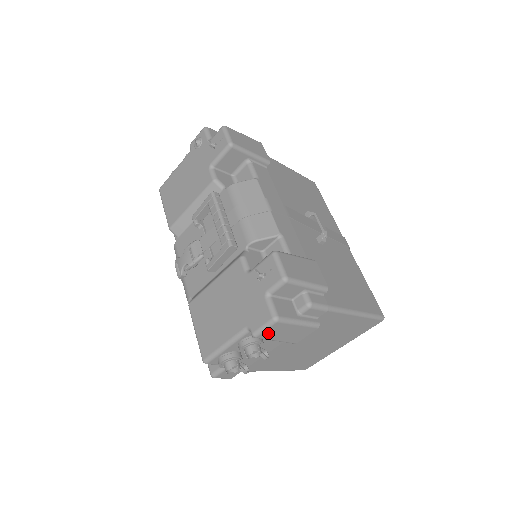
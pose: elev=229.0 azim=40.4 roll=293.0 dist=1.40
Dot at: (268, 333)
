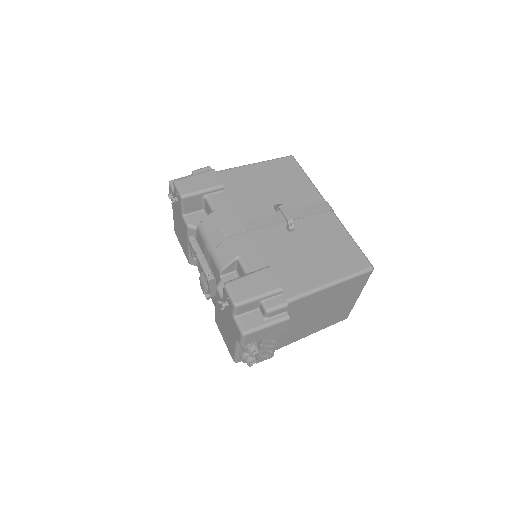
Dot at: (249, 341)
